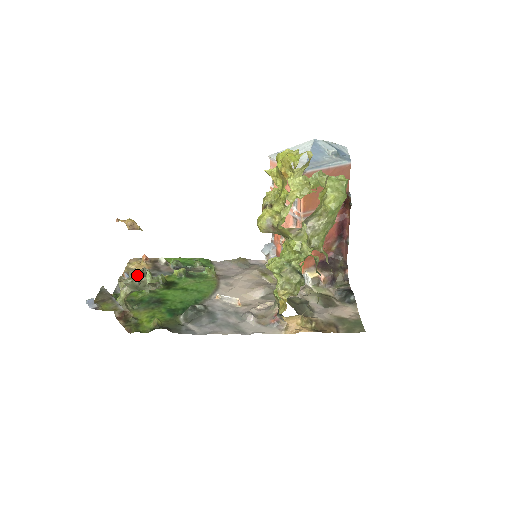
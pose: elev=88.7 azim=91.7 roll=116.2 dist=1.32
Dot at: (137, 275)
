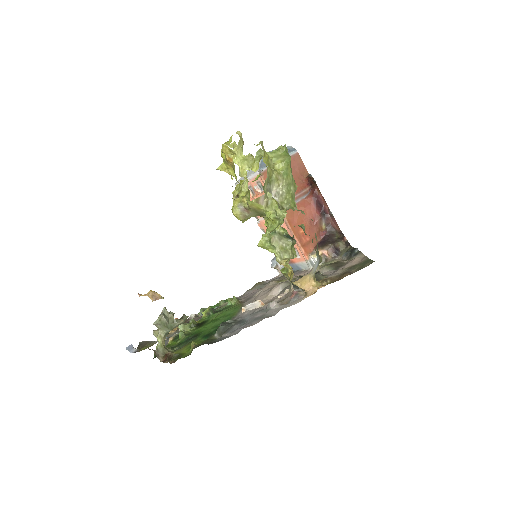
Dot at: (162, 313)
